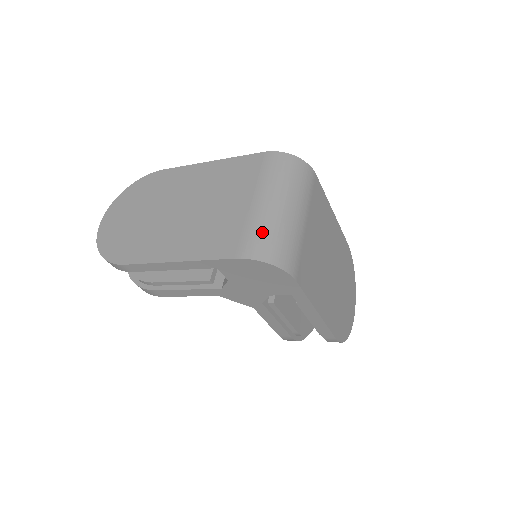
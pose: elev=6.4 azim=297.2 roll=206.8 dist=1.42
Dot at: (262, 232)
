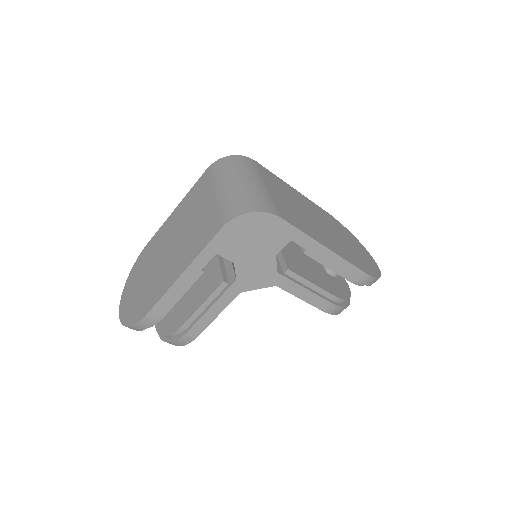
Dot at: (231, 201)
